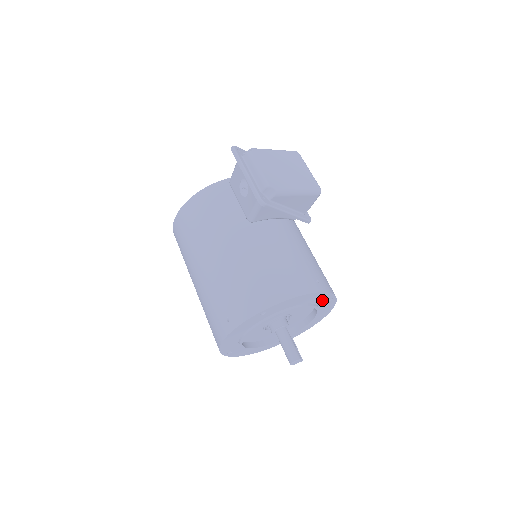
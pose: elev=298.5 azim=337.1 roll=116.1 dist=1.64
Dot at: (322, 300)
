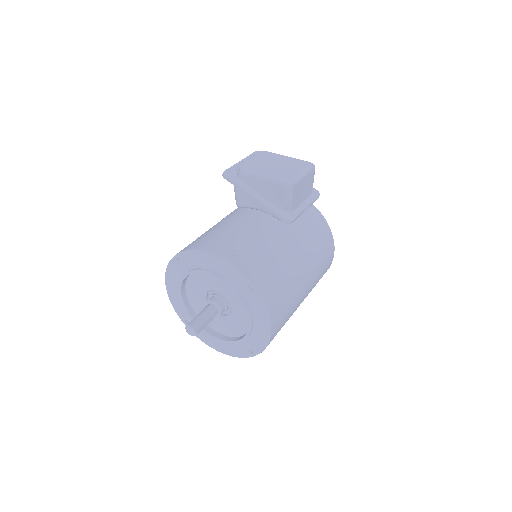
Dot at: (239, 282)
